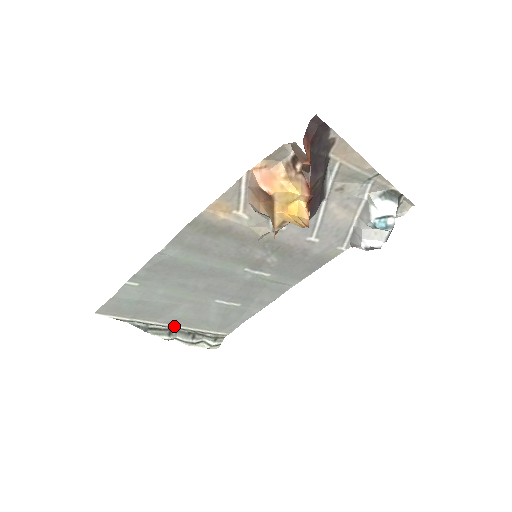
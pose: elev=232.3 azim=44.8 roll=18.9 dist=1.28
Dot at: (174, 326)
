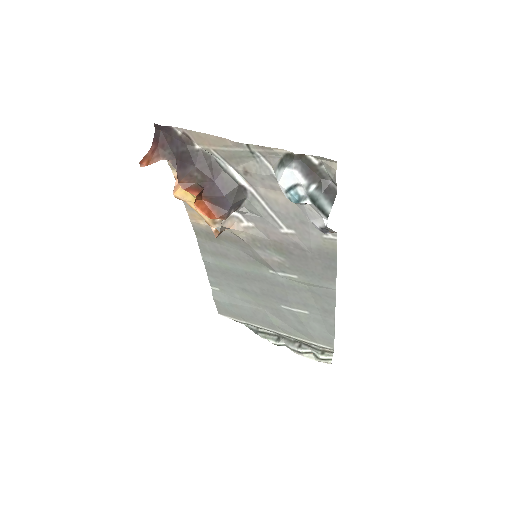
Dot at: (278, 332)
